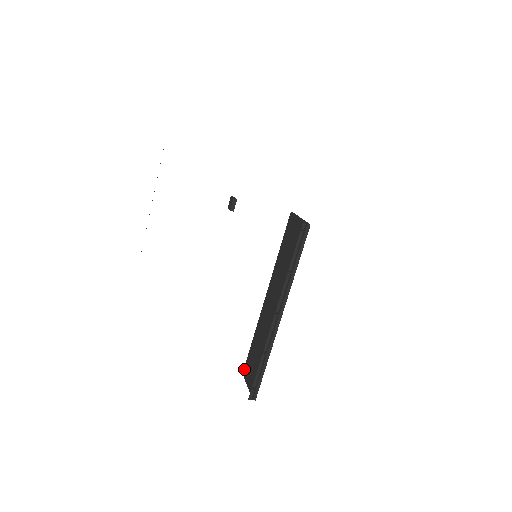
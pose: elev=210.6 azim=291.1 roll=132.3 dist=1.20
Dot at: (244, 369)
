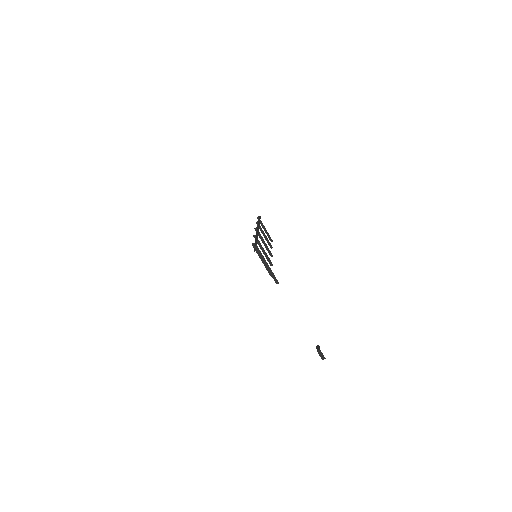
Dot at: occluded
